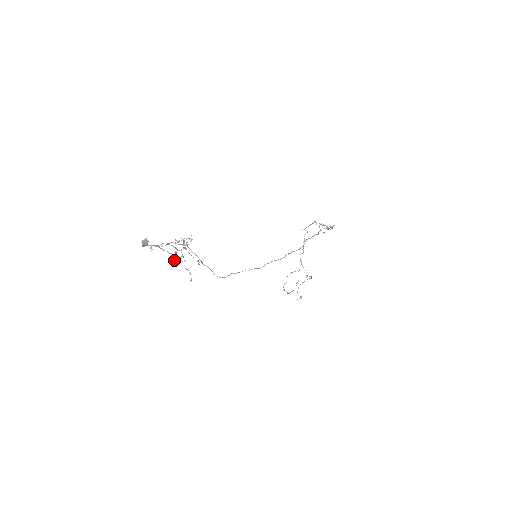
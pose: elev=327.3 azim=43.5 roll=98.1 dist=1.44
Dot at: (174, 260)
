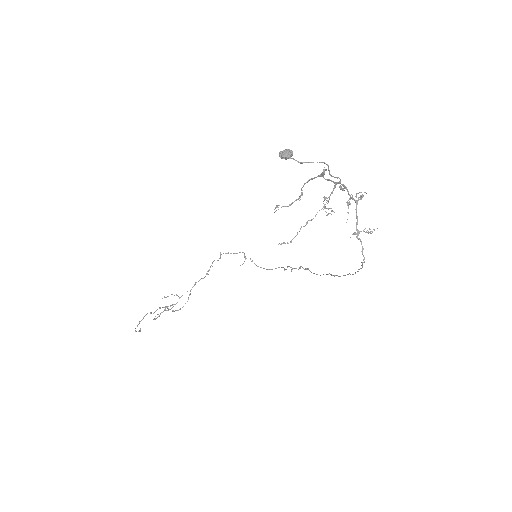
Dot at: (291, 204)
